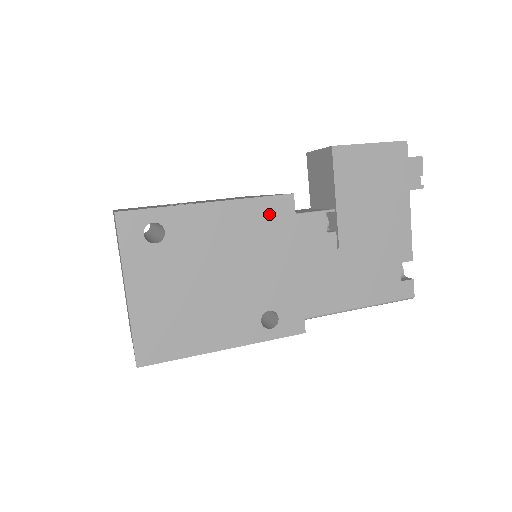
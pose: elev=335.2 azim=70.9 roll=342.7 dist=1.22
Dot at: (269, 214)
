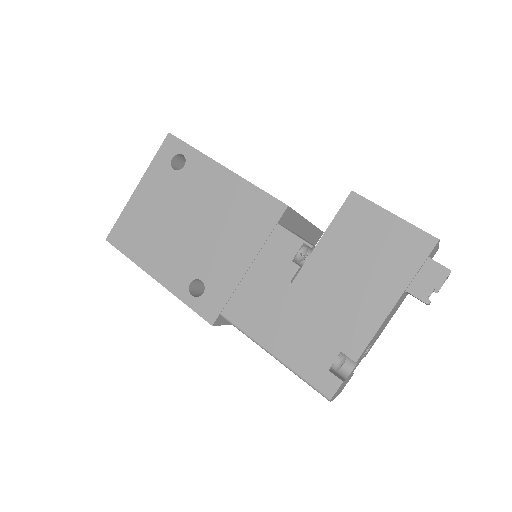
Dot at: (257, 207)
